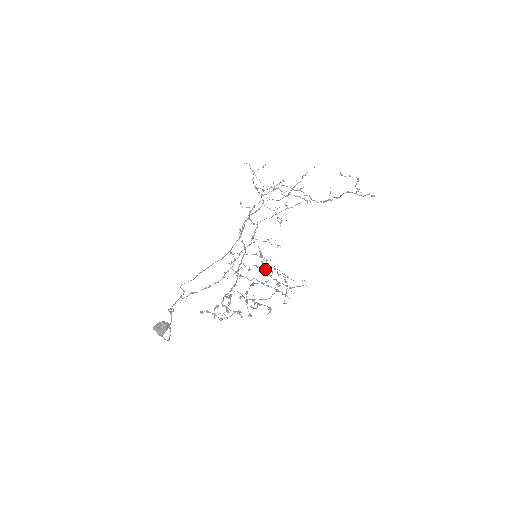
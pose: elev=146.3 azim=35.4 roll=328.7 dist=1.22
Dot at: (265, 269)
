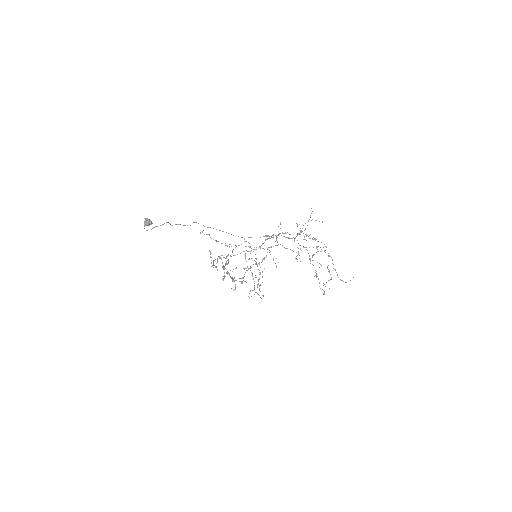
Dot at: occluded
